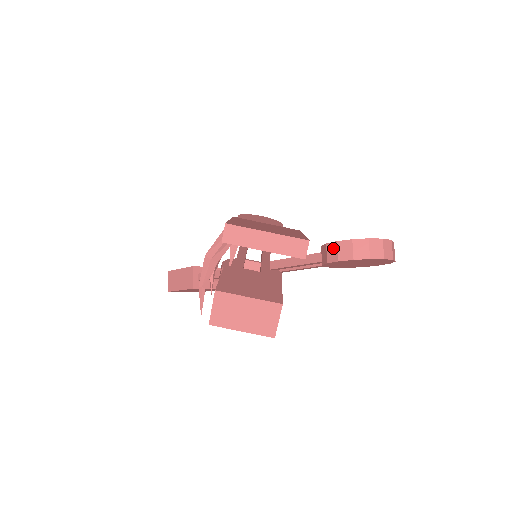
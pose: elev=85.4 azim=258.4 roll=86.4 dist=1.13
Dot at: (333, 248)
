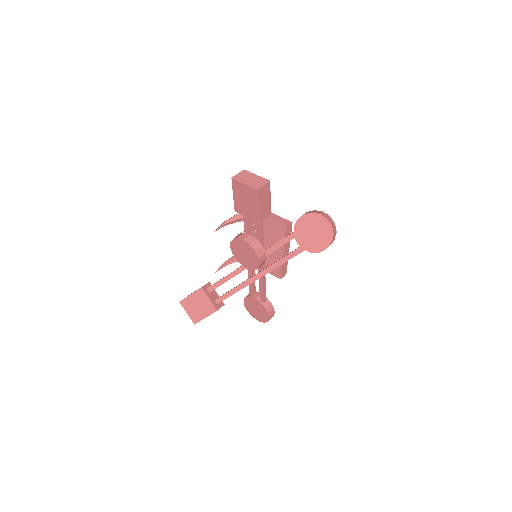
Dot at: occluded
